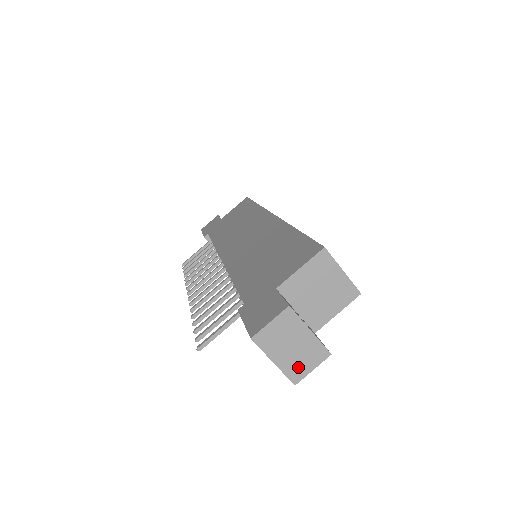
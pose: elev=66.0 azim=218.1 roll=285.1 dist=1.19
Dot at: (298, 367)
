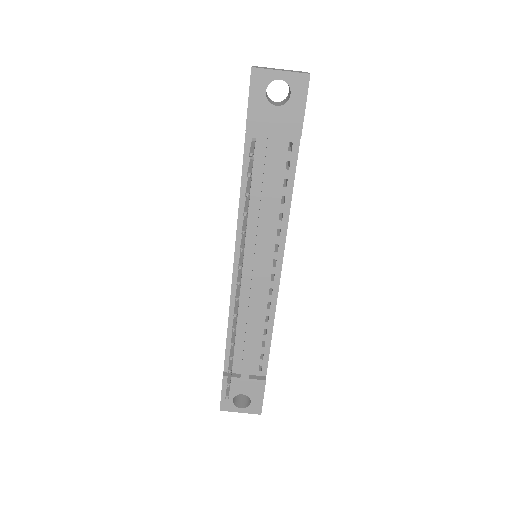
Dot at: occluded
